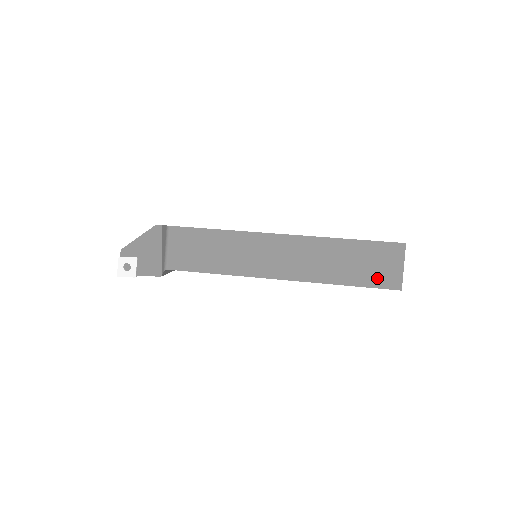
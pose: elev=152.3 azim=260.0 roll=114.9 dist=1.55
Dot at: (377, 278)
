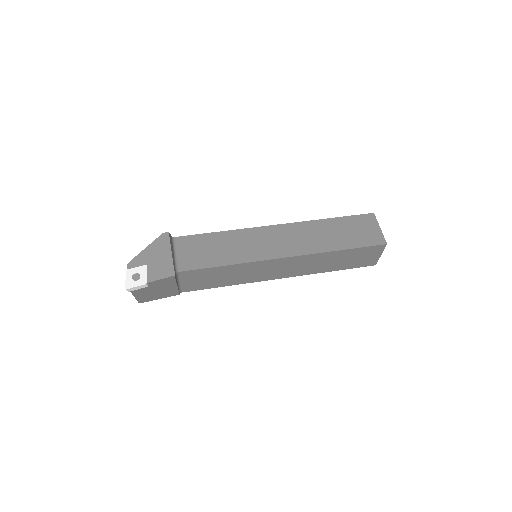
Dot at: (365, 239)
